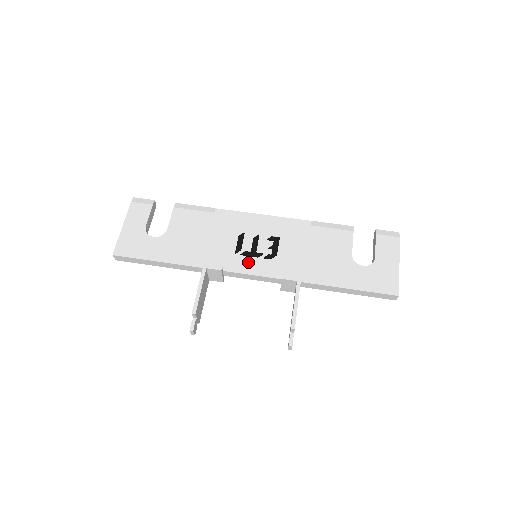
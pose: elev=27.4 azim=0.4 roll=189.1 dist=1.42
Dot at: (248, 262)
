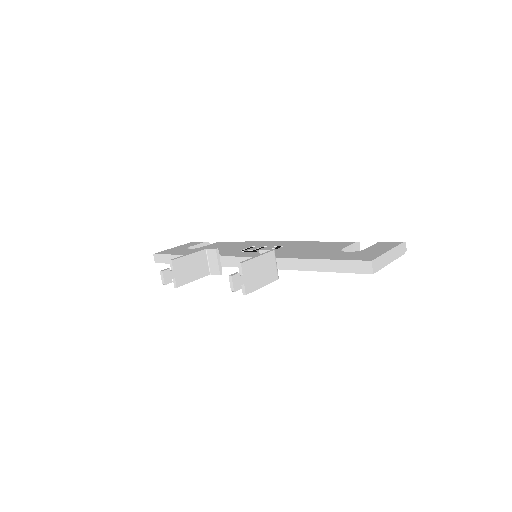
Dot at: (244, 253)
